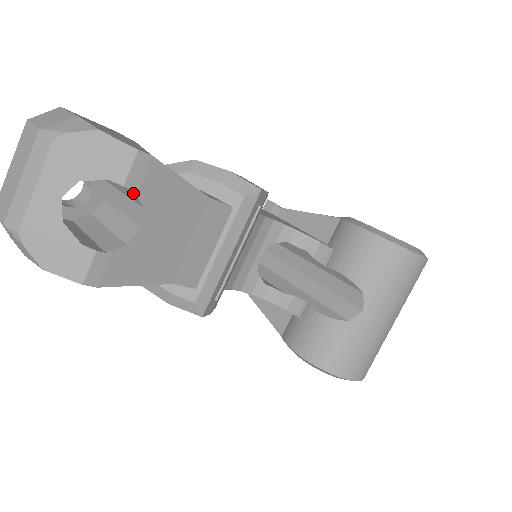
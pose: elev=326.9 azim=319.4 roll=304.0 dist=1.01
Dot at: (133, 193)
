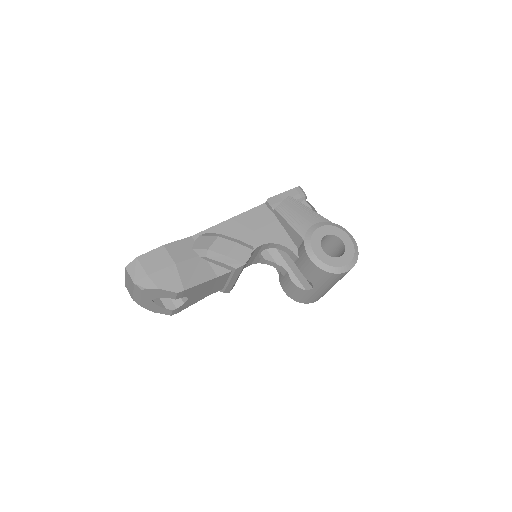
Dot at: (181, 296)
